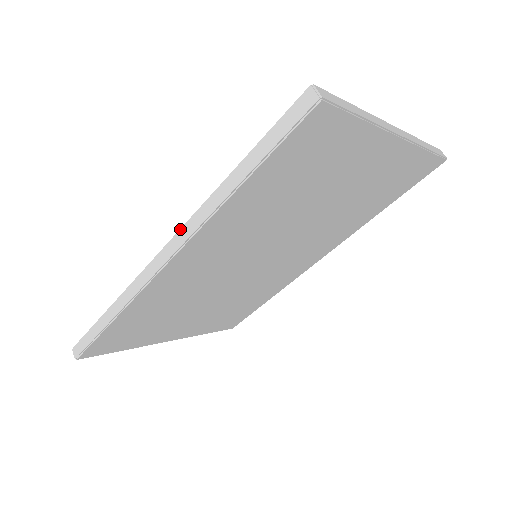
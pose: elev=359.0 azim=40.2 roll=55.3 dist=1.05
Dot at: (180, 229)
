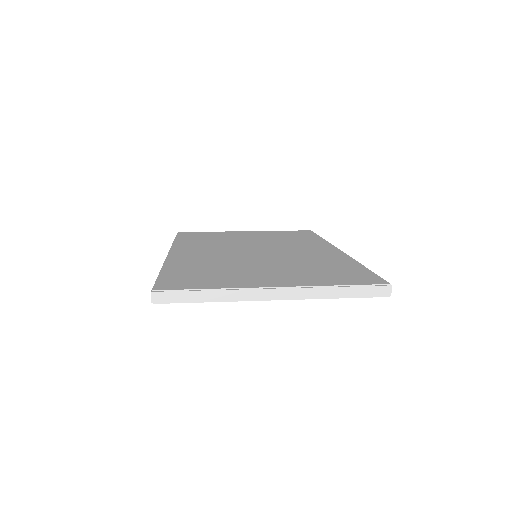
Dot at: occluded
